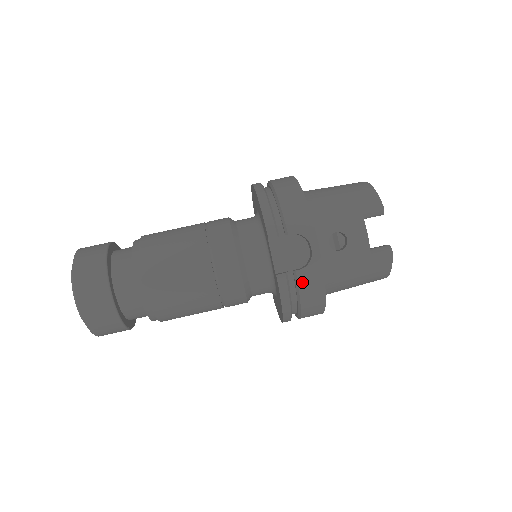
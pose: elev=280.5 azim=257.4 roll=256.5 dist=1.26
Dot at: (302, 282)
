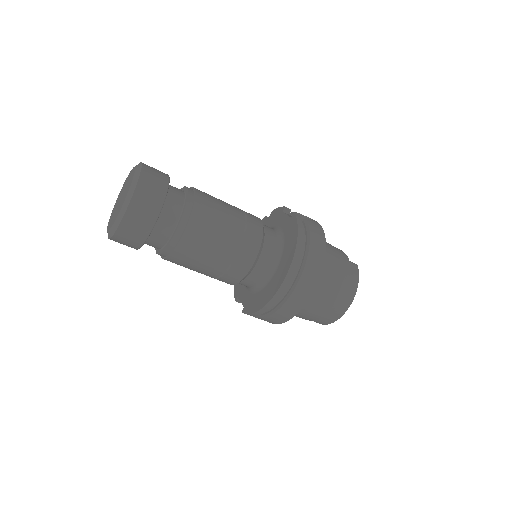
Dot at: occluded
